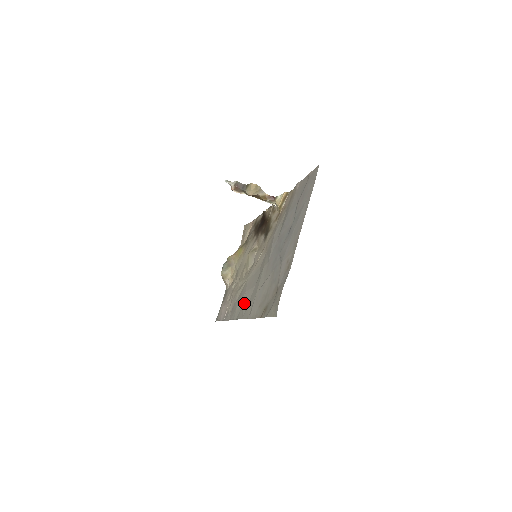
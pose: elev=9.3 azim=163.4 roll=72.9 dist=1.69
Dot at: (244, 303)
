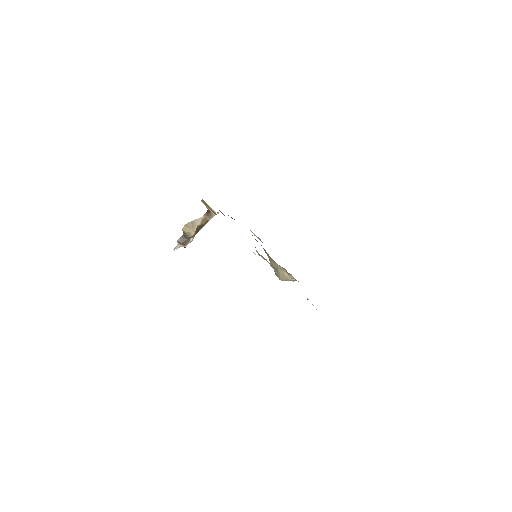
Dot at: occluded
